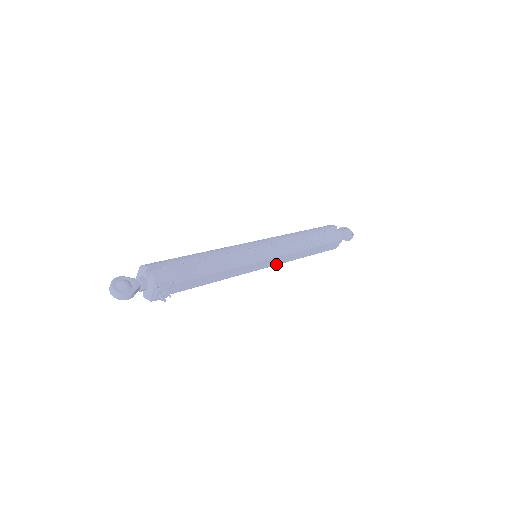
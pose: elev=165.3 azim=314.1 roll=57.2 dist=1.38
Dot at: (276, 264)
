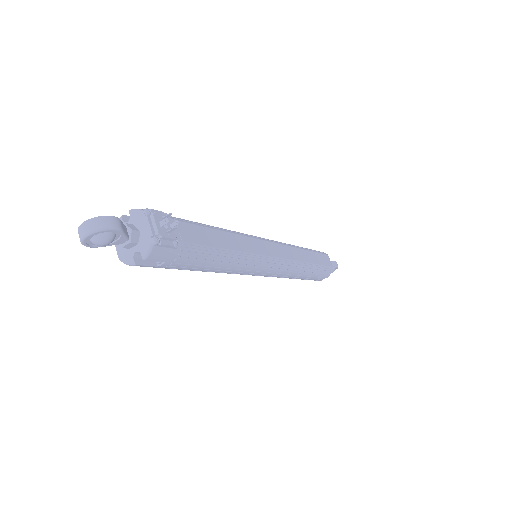
Dot at: (285, 258)
